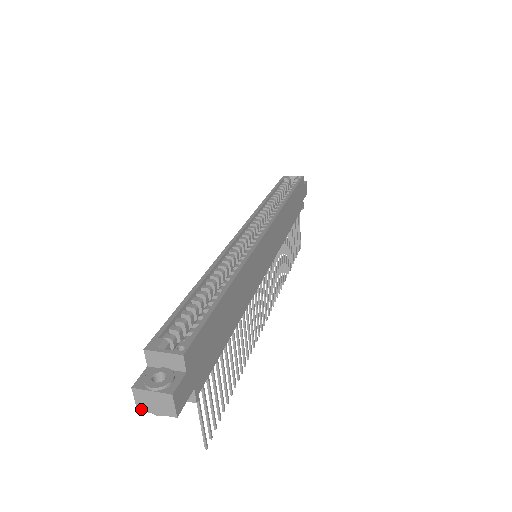
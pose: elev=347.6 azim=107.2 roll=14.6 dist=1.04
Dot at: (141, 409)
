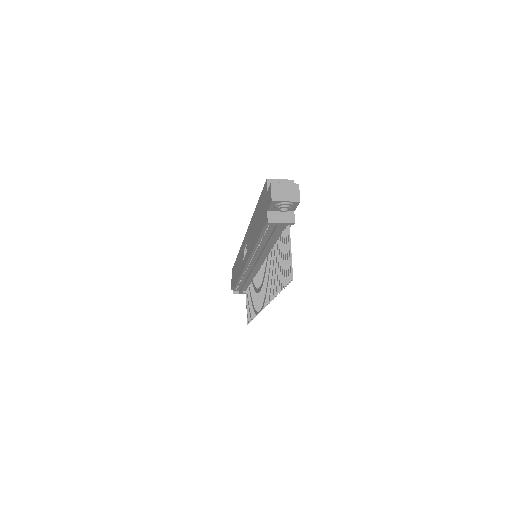
Dot at: (275, 199)
